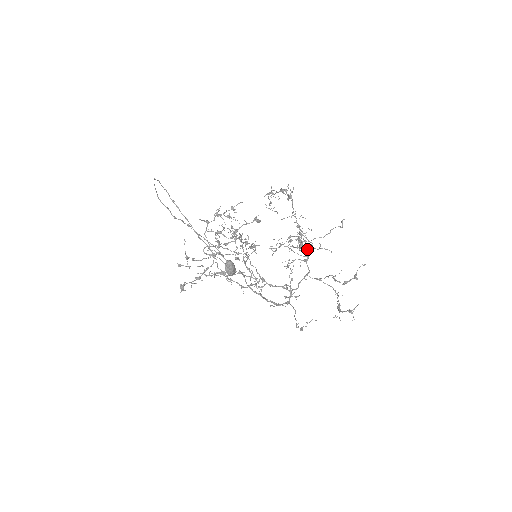
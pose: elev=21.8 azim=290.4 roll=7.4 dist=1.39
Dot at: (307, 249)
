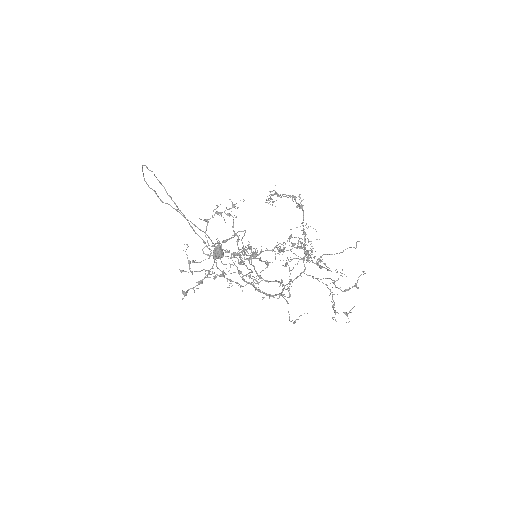
Dot at: occluded
